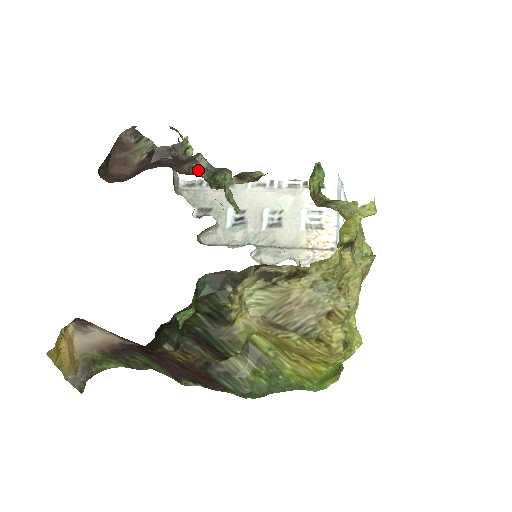
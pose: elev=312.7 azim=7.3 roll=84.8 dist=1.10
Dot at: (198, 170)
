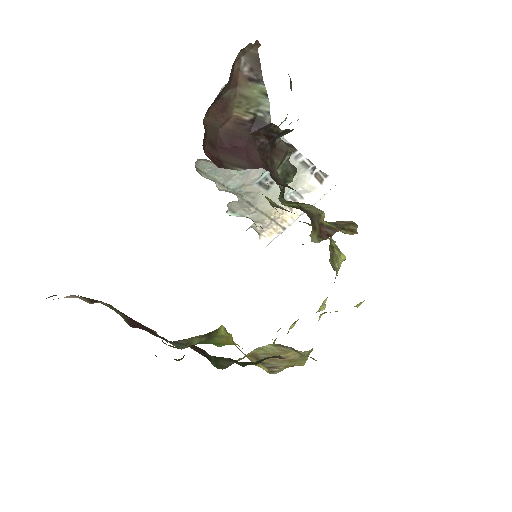
Dot at: occluded
